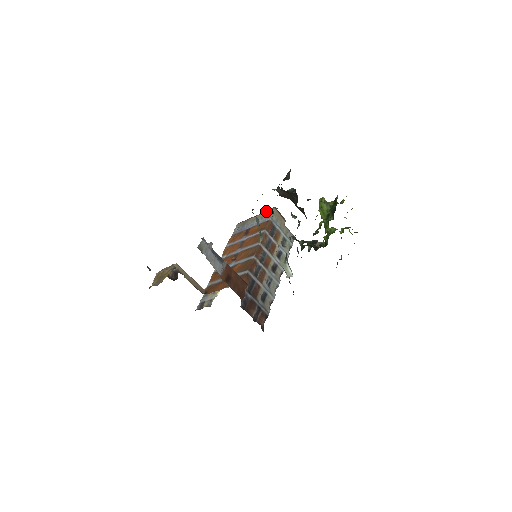
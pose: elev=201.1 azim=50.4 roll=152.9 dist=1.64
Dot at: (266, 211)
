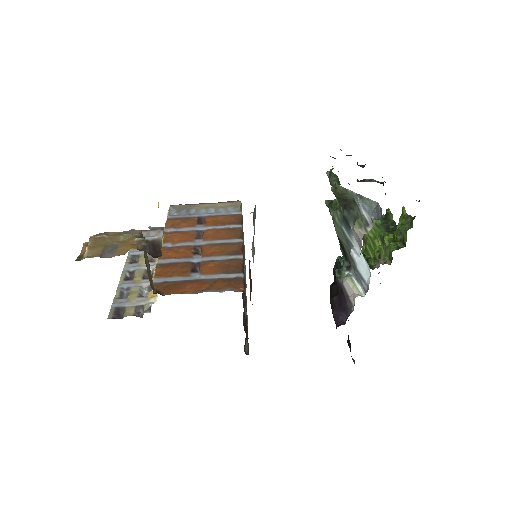
Dot at: (226, 202)
